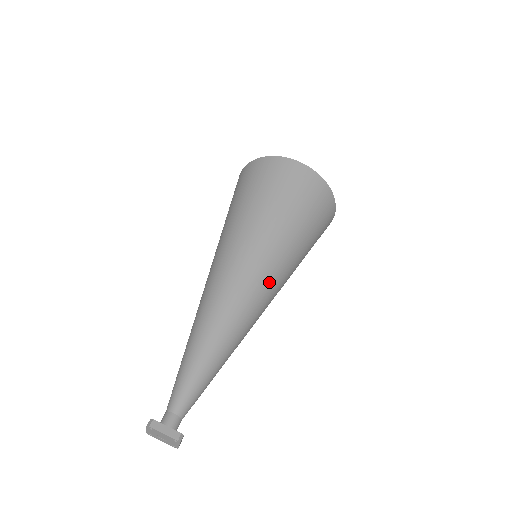
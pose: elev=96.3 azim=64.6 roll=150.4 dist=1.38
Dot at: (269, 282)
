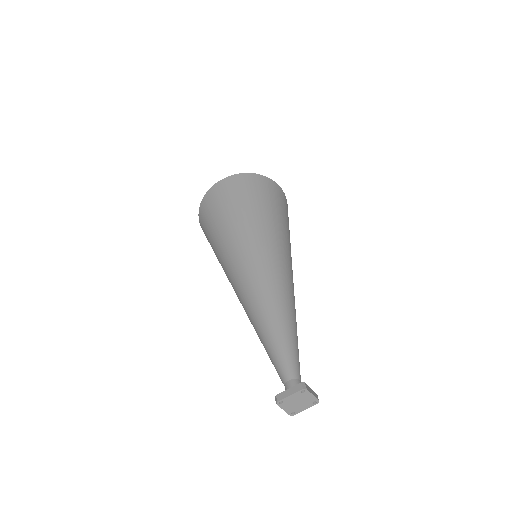
Dot at: (269, 253)
